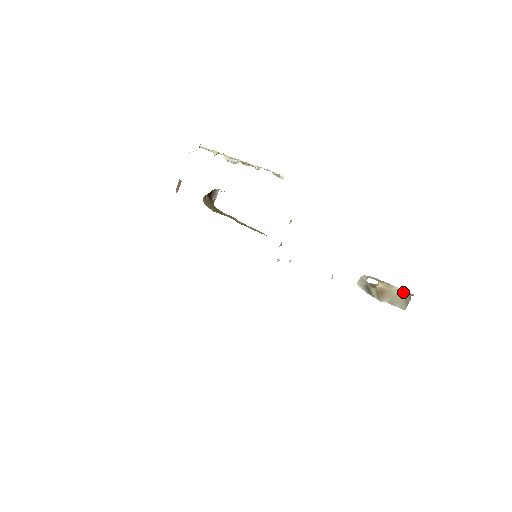
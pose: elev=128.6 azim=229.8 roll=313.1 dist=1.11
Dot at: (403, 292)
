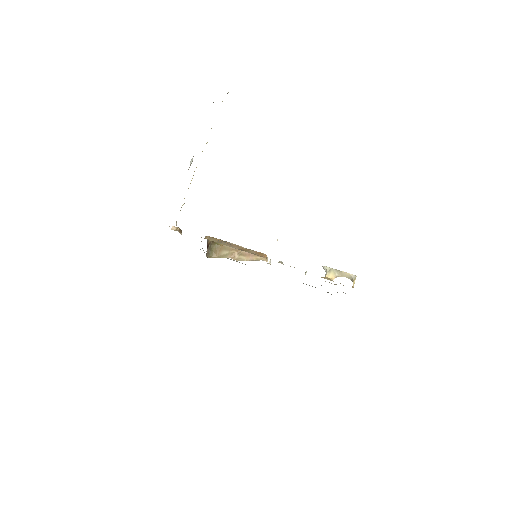
Dot at: (349, 276)
